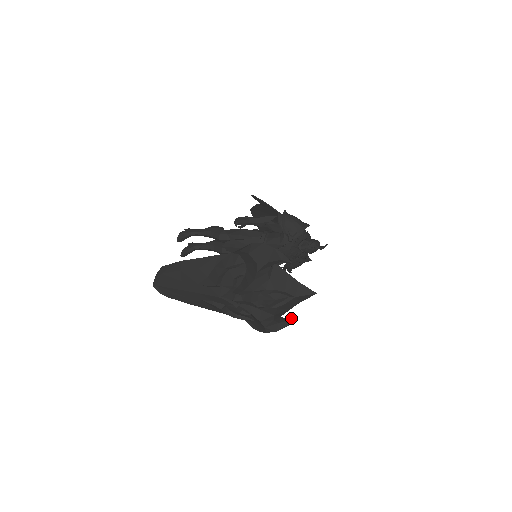
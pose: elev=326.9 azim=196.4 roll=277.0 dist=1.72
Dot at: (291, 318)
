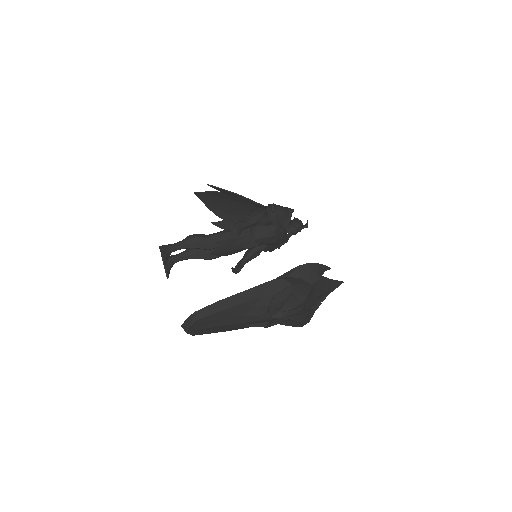
Dot at: occluded
